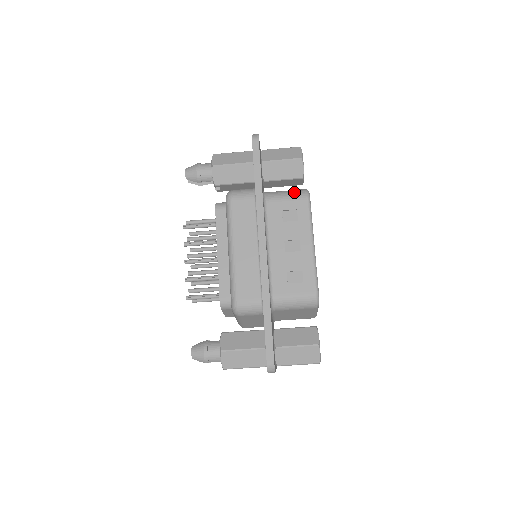
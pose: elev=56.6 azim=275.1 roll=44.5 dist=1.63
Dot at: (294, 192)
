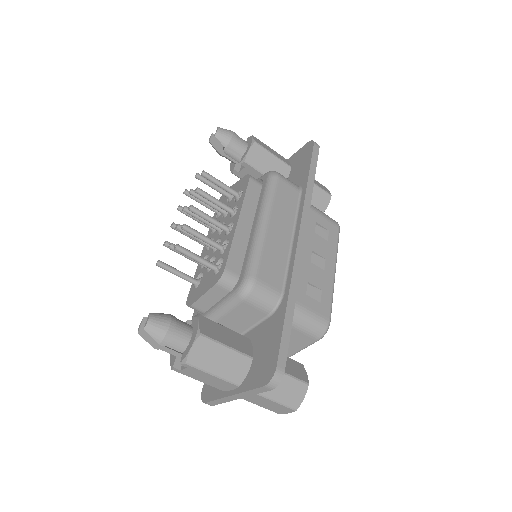
Dot at: (327, 215)
